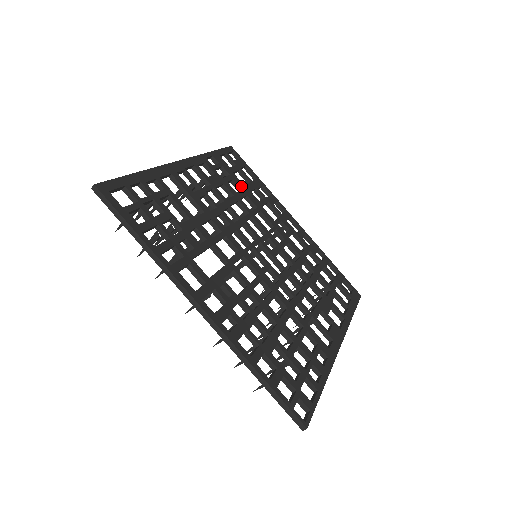
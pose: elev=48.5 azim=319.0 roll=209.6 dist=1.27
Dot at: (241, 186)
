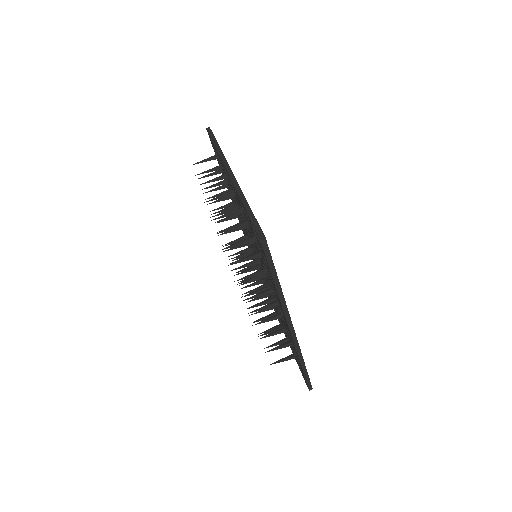
Dot at: occluded
